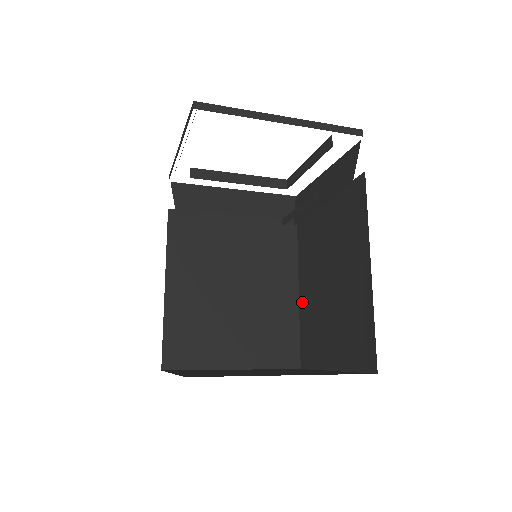
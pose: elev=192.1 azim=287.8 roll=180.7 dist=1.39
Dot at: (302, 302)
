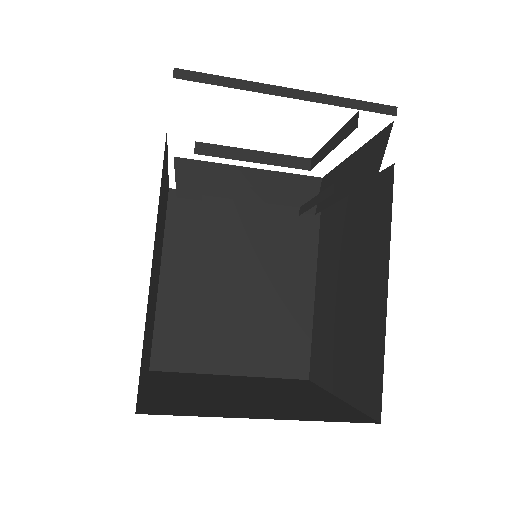
Dot at: (317, 305)
